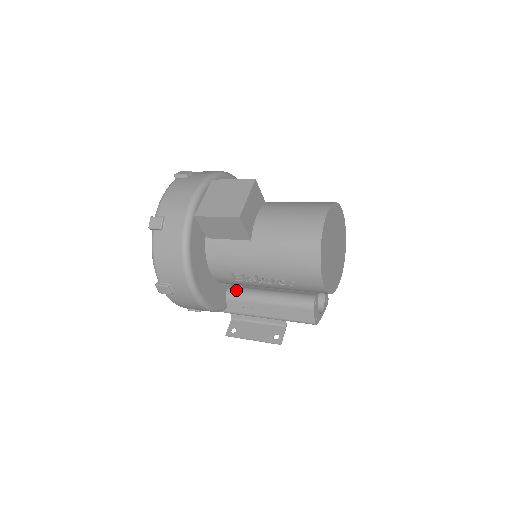
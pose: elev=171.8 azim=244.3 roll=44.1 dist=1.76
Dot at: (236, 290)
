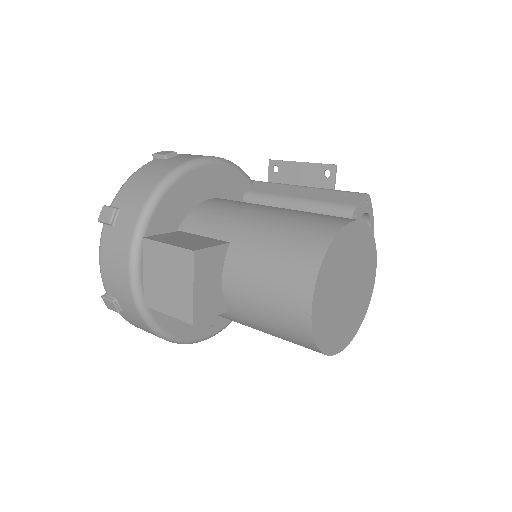
Dot at: occluded
